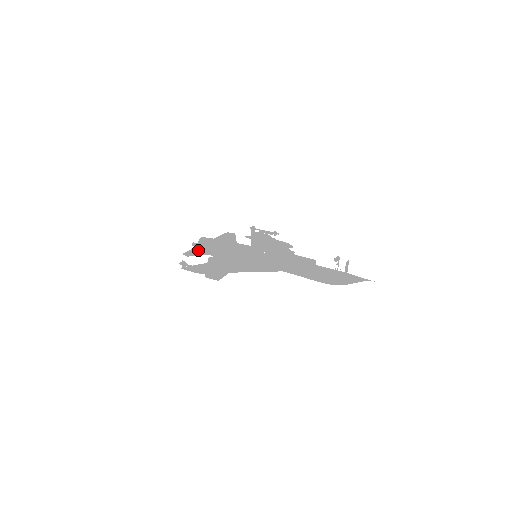
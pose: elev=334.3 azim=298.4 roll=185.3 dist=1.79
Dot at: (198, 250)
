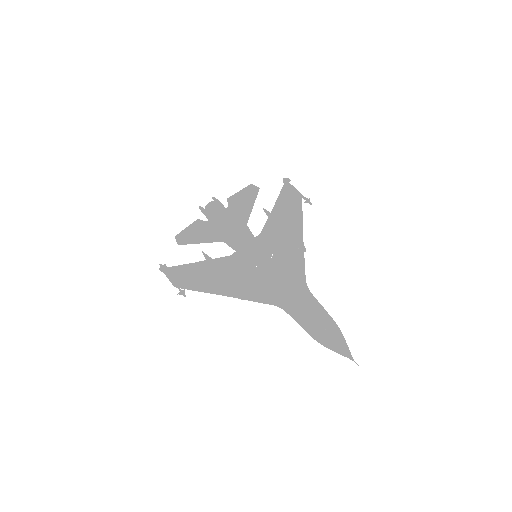
Dot at: (197, 228)
